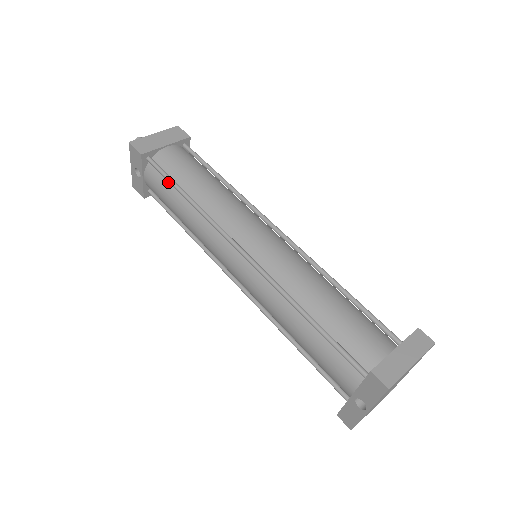
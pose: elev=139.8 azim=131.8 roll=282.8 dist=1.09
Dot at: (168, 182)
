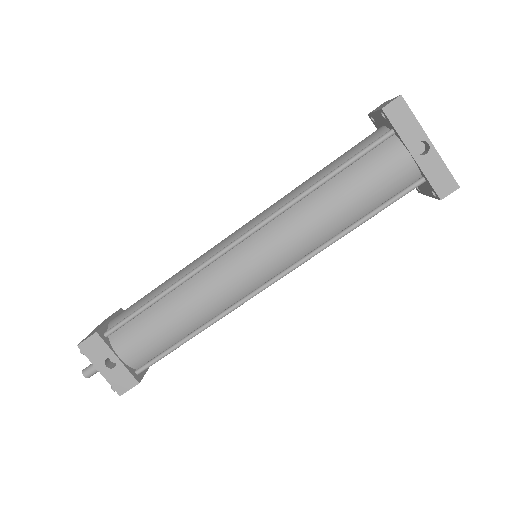
Dot at: (139, 318)
